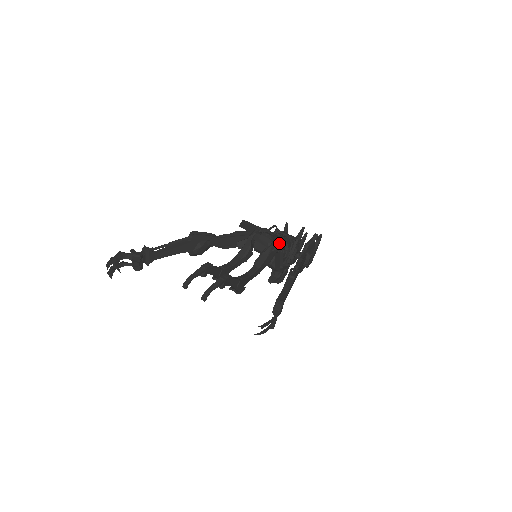
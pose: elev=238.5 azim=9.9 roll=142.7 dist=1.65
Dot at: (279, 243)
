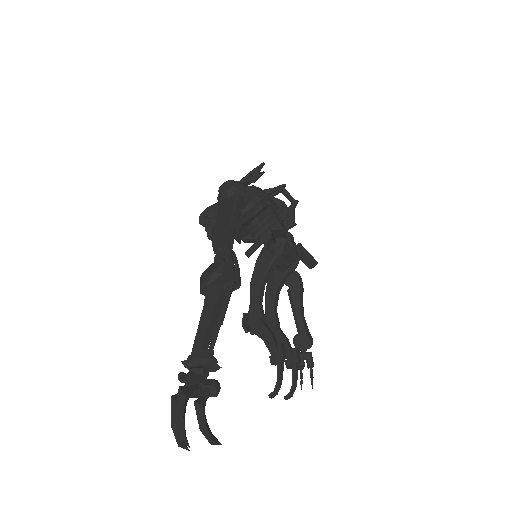
Dot at: occluded
